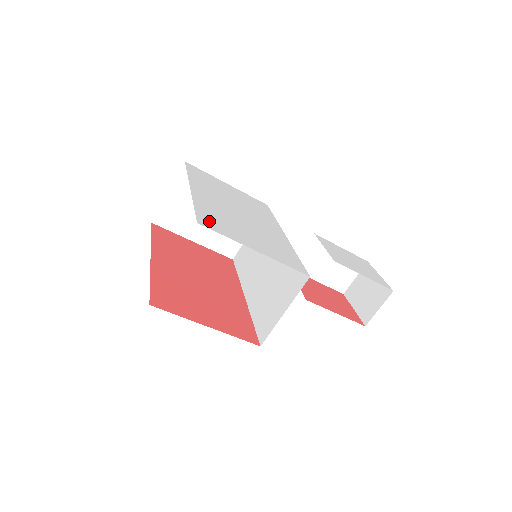
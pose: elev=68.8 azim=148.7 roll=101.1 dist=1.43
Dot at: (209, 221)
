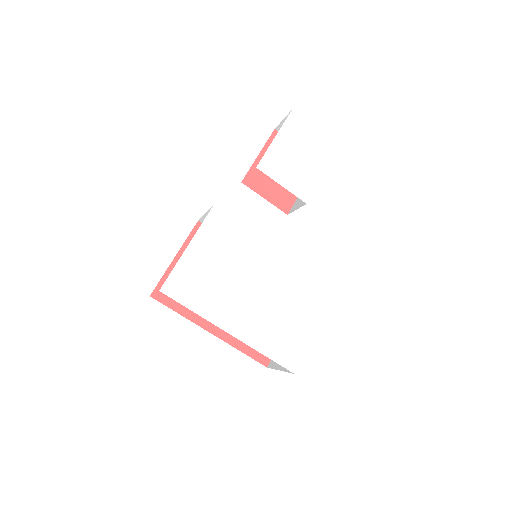
Dot at: (287, 356)
